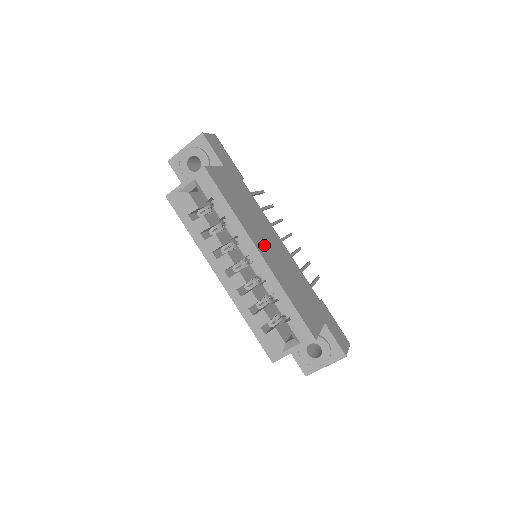
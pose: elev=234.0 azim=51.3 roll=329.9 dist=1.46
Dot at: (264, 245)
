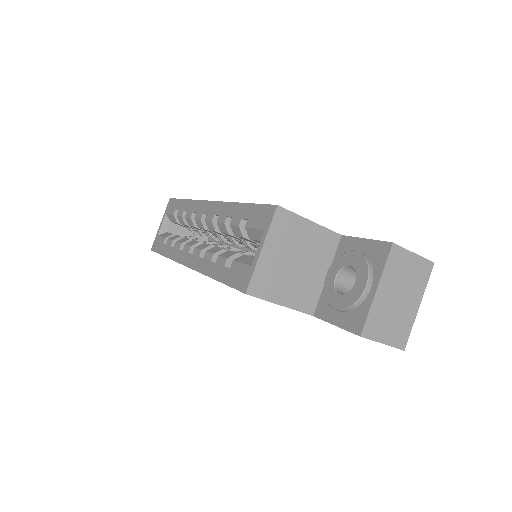
Dot at: occluded
